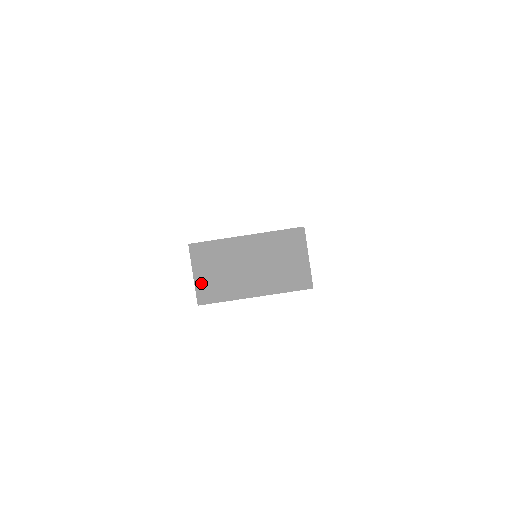
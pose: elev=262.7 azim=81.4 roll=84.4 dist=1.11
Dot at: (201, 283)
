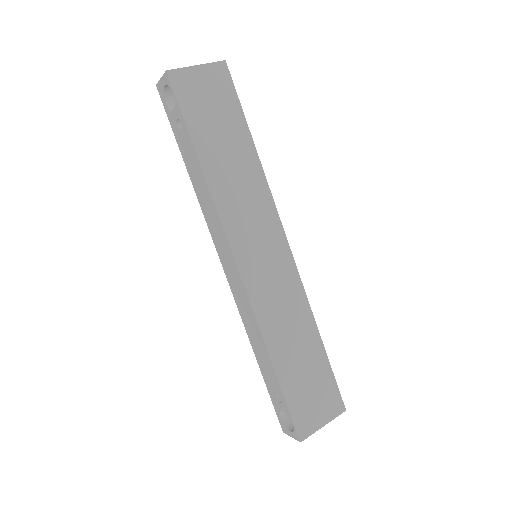
Dot at: occluded
